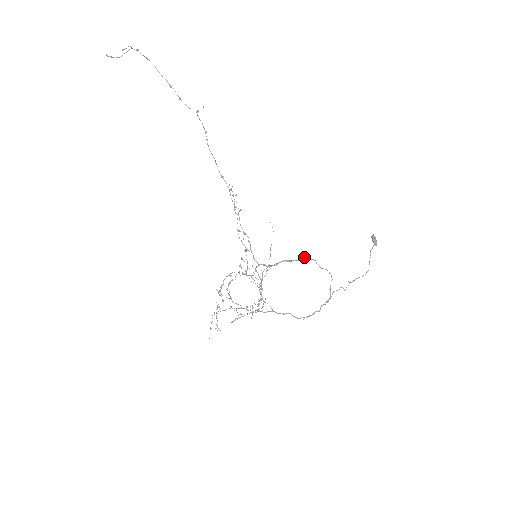
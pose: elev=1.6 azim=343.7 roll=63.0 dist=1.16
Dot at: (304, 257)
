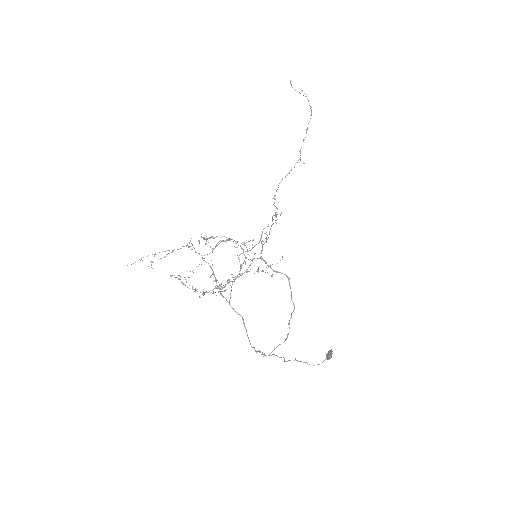
Dot at: occluded
